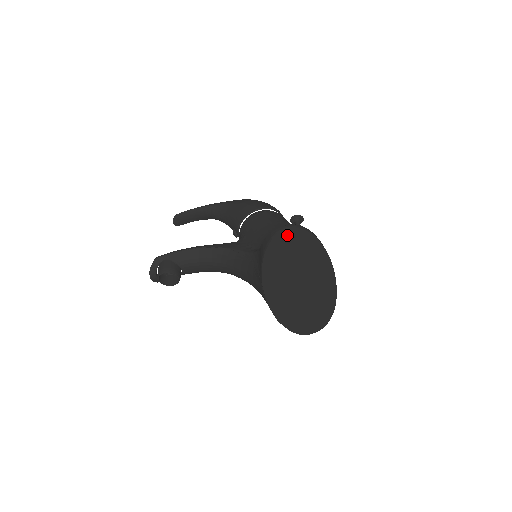
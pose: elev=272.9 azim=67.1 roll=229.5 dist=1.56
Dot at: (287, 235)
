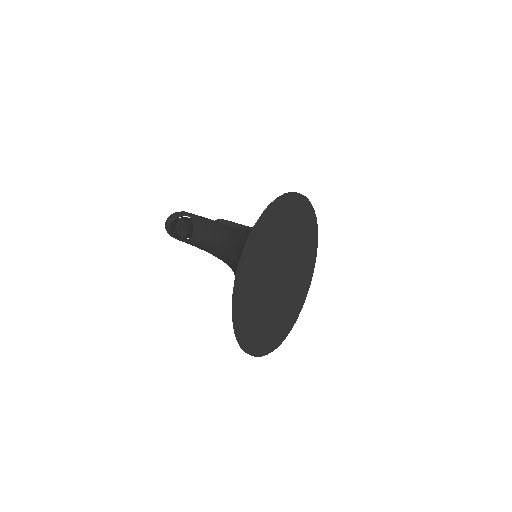
Dot at: (297, 200)
